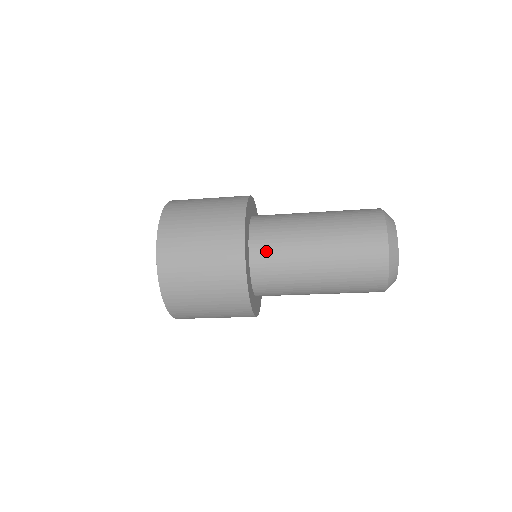
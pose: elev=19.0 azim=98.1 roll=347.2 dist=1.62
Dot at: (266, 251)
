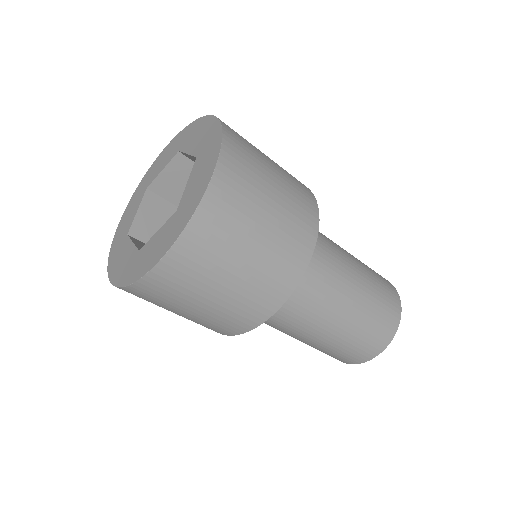
Dot at: occluded
